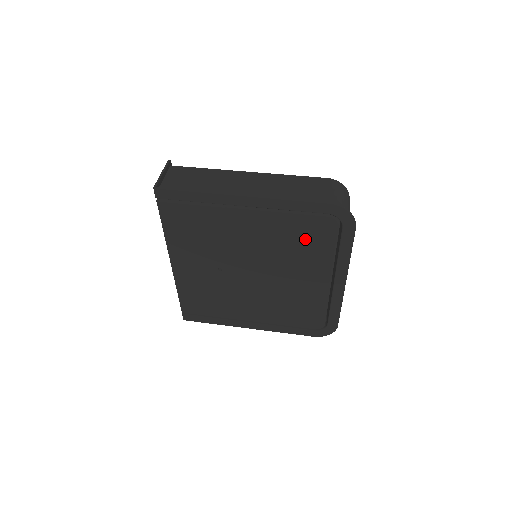
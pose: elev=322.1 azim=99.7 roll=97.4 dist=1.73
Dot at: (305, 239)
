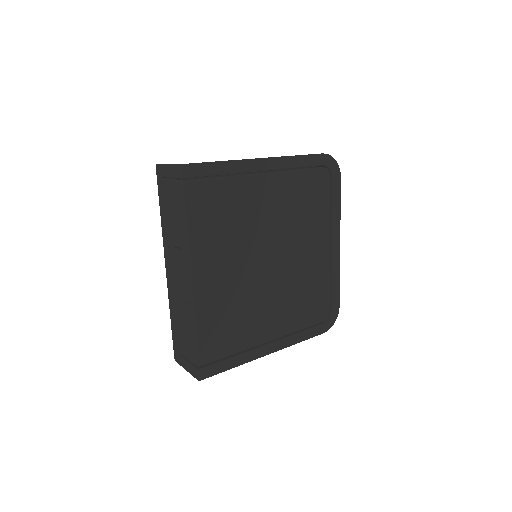
Dot at: (310, 199)
